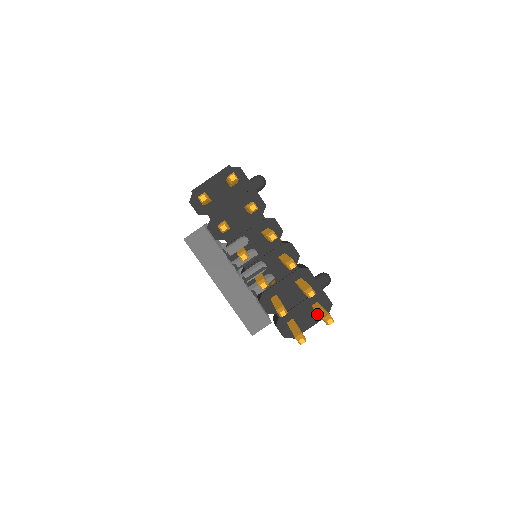
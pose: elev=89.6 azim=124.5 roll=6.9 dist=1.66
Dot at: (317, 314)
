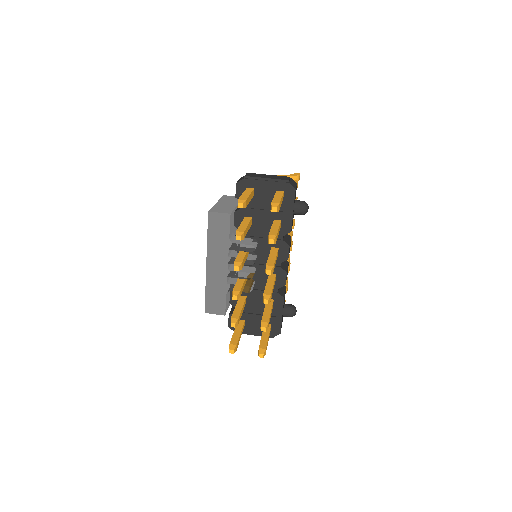
Dot at: occluded
